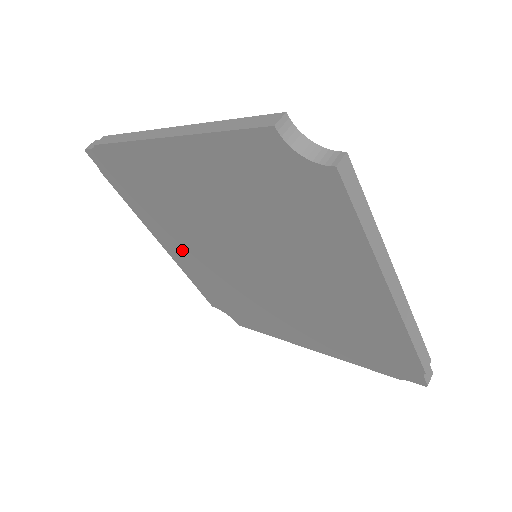
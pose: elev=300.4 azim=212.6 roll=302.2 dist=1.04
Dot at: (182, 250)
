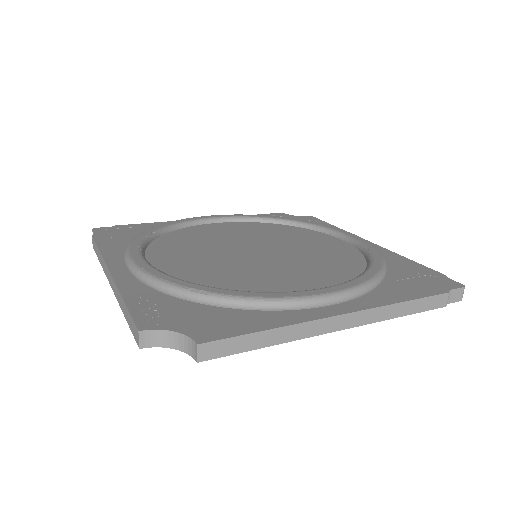
Dot at: occluded
